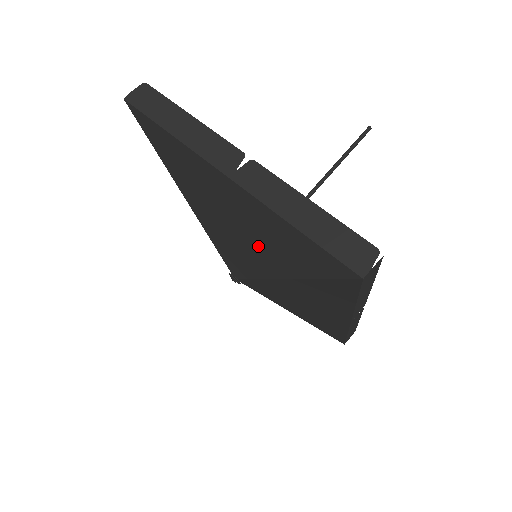
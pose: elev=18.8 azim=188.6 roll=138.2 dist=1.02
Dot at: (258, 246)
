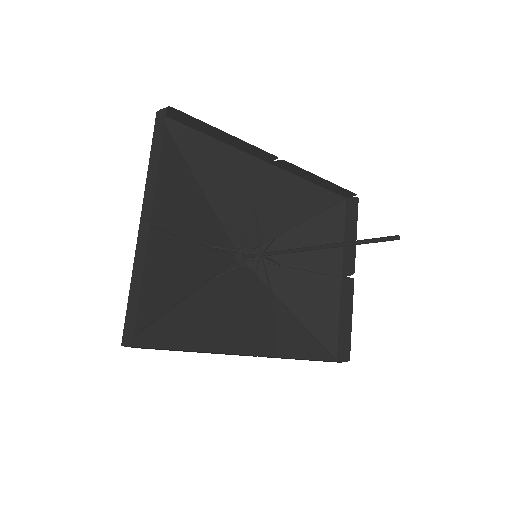
Dot at: (180, 265)
